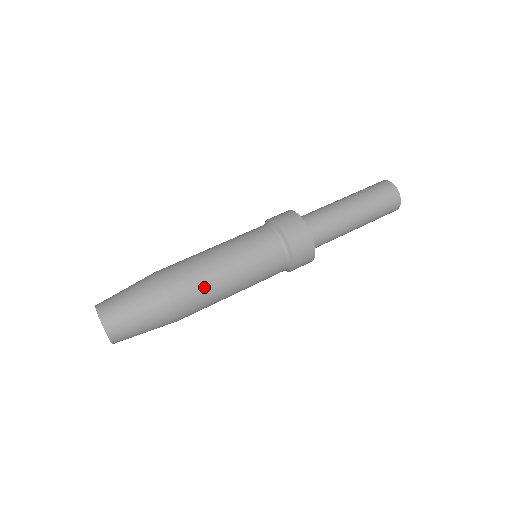
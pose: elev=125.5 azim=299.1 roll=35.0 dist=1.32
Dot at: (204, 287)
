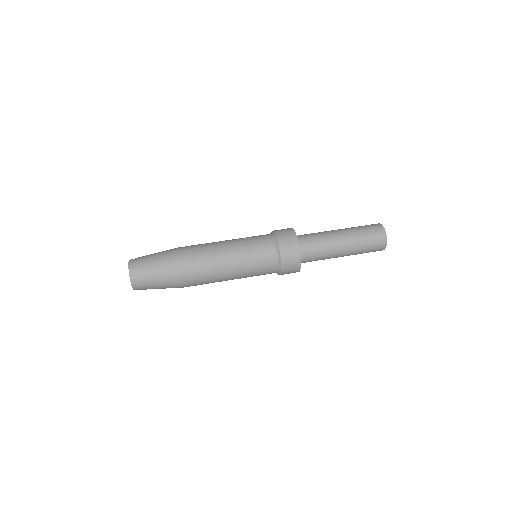
Dot at: (208, 274)
